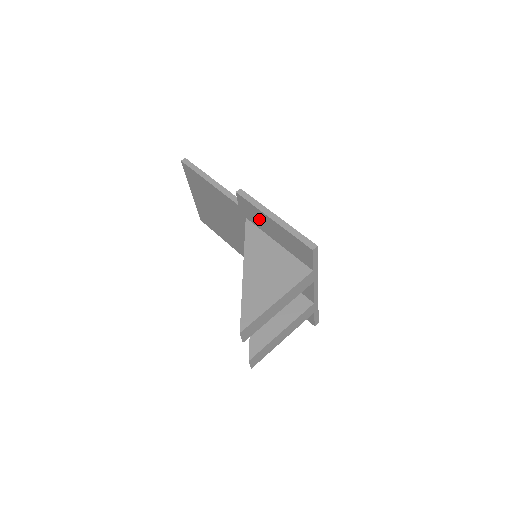
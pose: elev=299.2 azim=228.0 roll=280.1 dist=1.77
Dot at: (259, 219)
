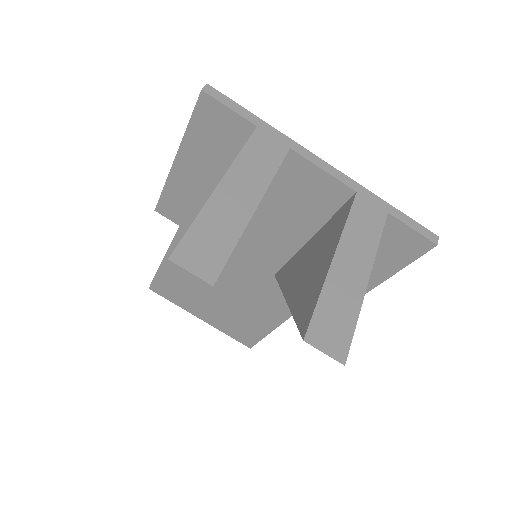
Dot at: (187, 195)
